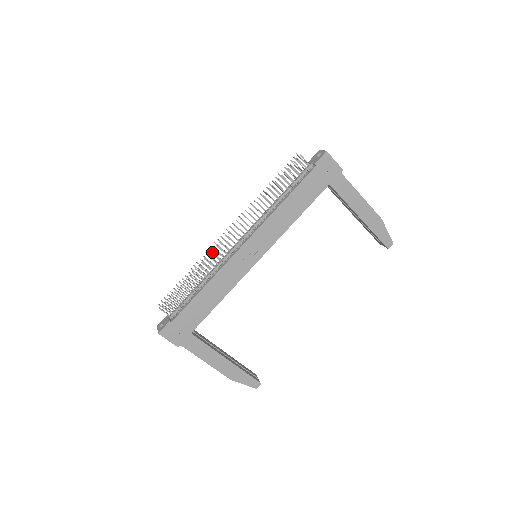
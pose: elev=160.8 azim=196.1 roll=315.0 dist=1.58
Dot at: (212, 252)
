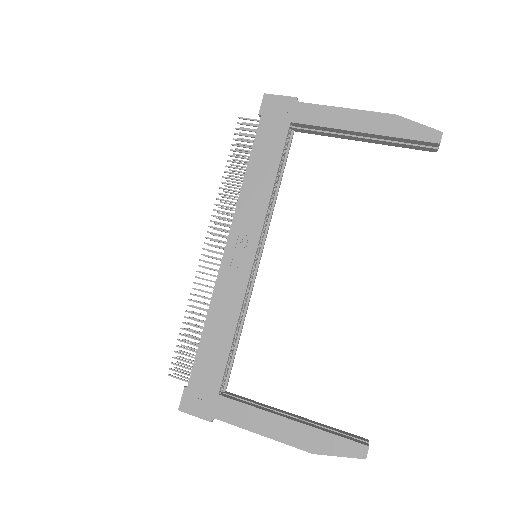
Dot at: occluded
